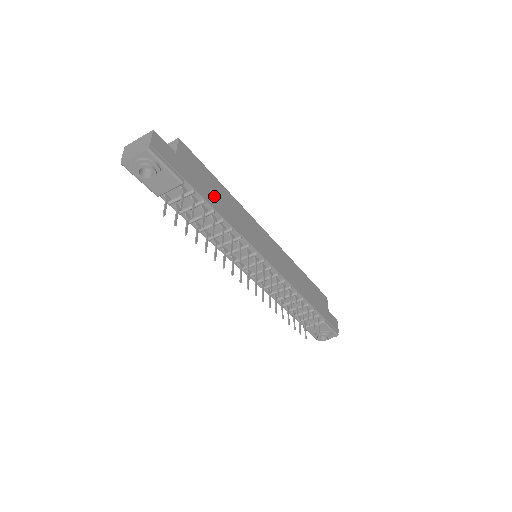
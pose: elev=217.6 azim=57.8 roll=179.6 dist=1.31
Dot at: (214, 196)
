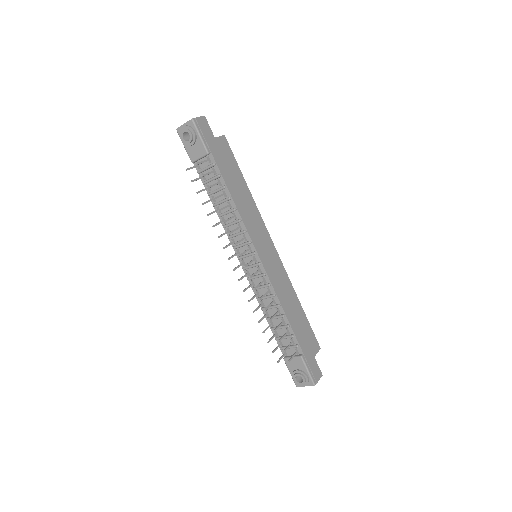
Dot at: (232, 181)
